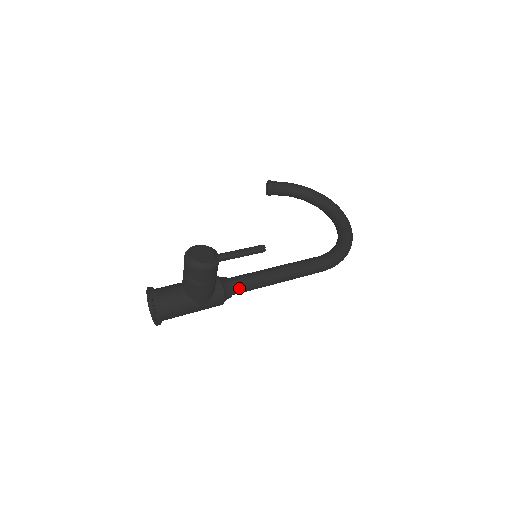
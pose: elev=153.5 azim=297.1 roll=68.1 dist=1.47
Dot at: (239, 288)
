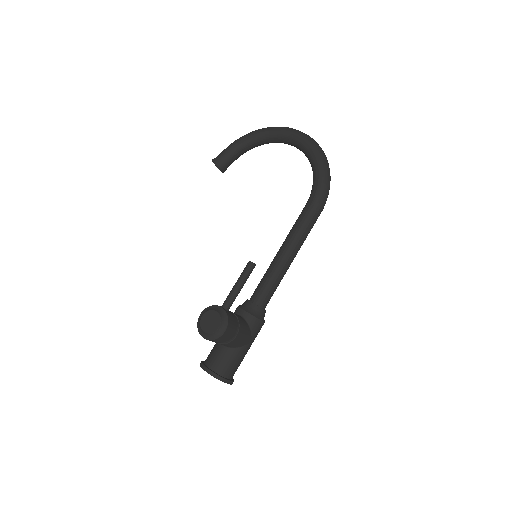
Dot at: (265, 300)
